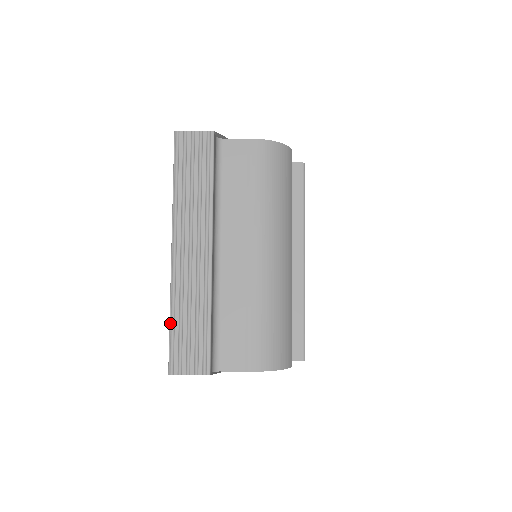
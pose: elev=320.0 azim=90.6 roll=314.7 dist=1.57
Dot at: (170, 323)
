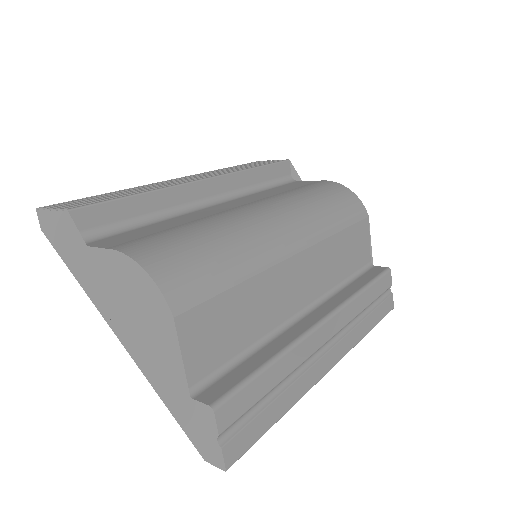
Dot at: (101, 194)
